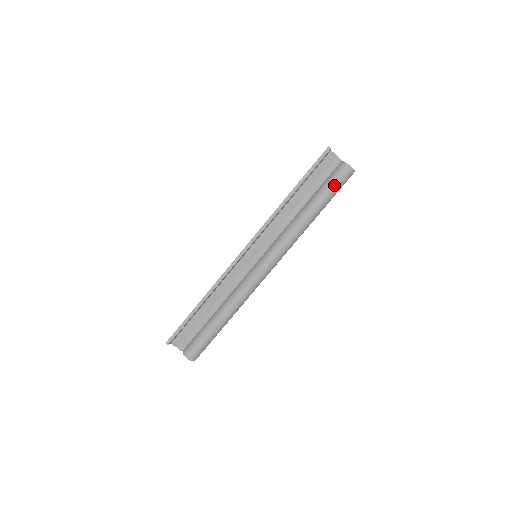
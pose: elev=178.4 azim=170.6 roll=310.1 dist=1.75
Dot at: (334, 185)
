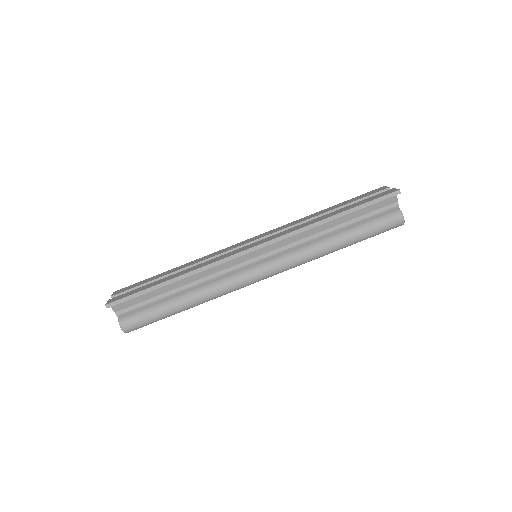
Dot at: (378, 229)
